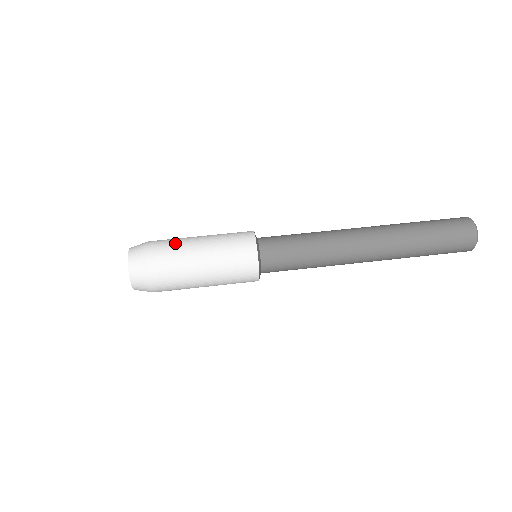
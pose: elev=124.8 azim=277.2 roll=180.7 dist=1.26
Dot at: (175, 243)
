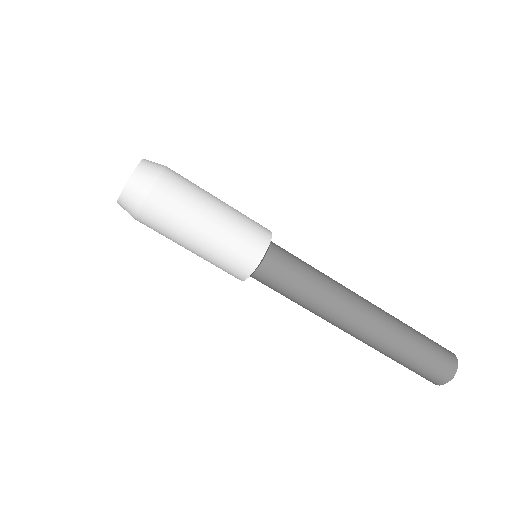
Dot at: (183, 204)
